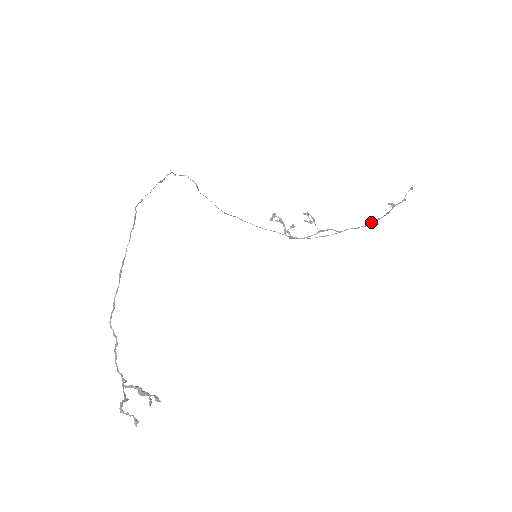
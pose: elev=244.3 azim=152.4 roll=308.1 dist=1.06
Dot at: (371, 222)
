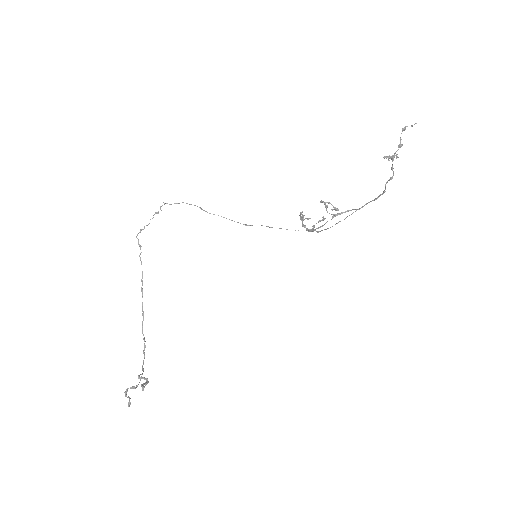
Dot at: (385, 186)
